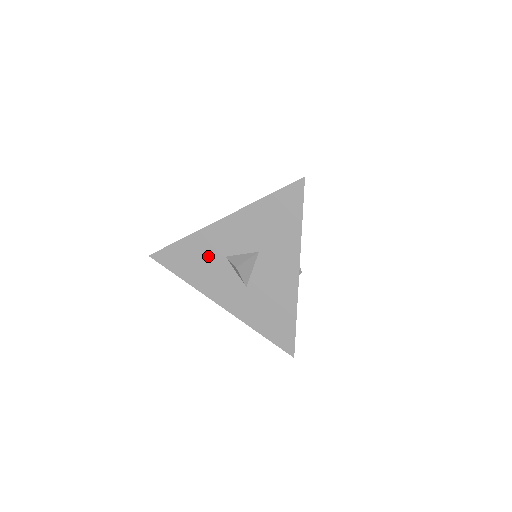
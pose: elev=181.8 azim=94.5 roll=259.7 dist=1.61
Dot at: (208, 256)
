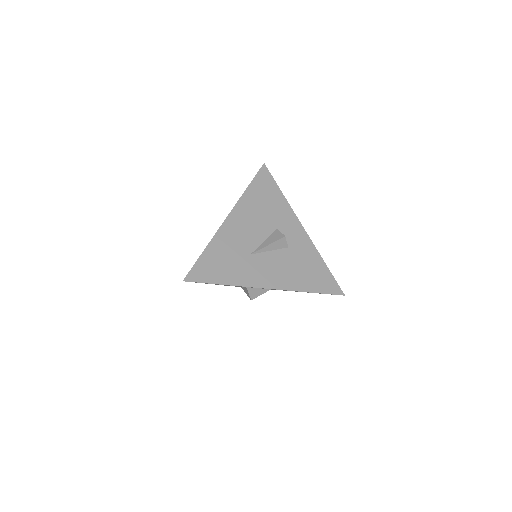
Dot at: occluded
